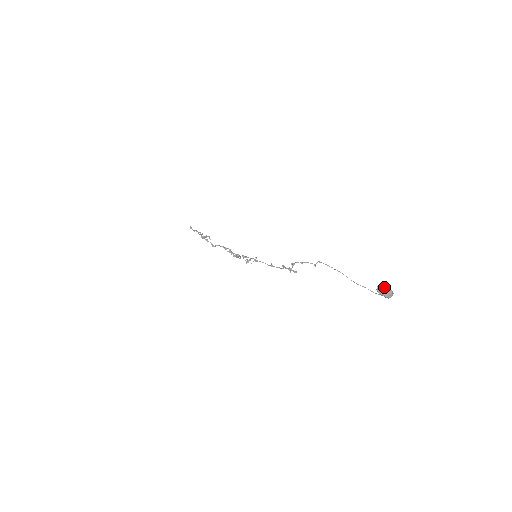
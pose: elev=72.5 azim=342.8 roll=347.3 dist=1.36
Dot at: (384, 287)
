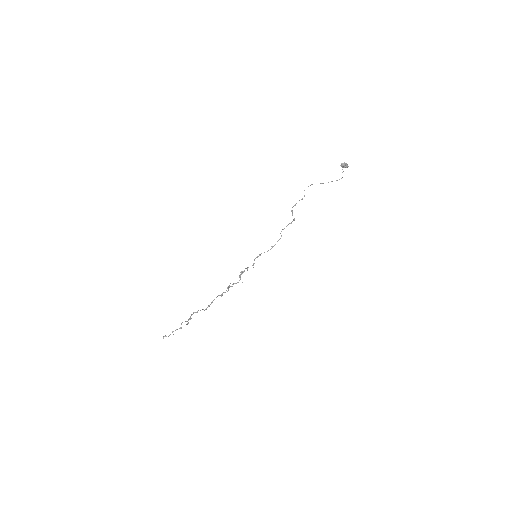
Dot at: (343, 163)
